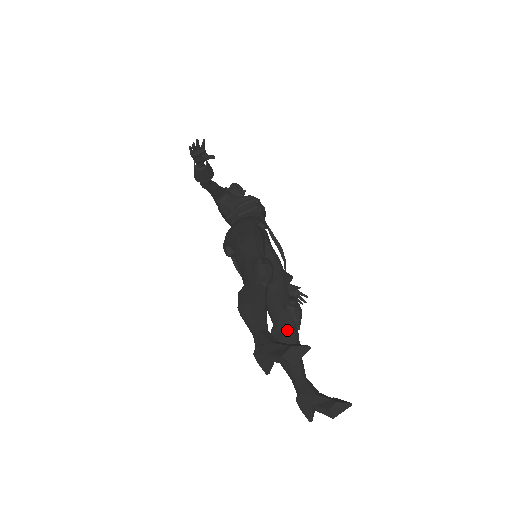
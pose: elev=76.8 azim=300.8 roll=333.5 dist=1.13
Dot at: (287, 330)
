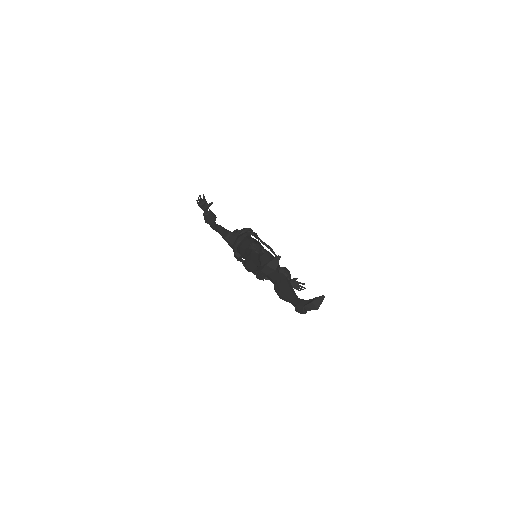
Dot at: (282, 281)
